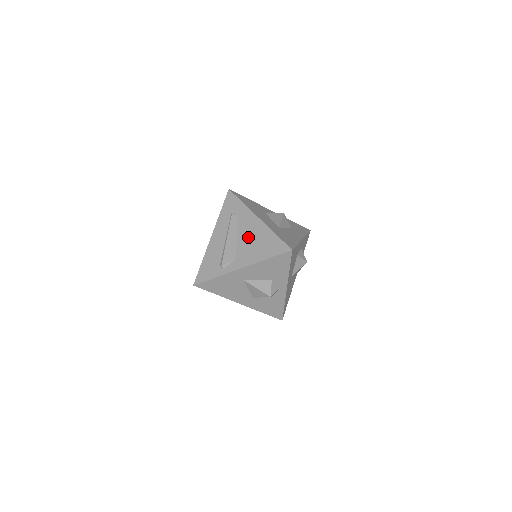
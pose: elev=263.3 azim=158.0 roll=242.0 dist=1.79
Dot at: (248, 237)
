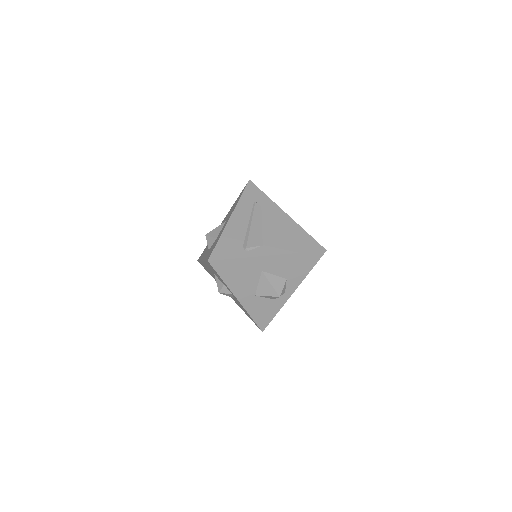
Dot at: (276, 228)
